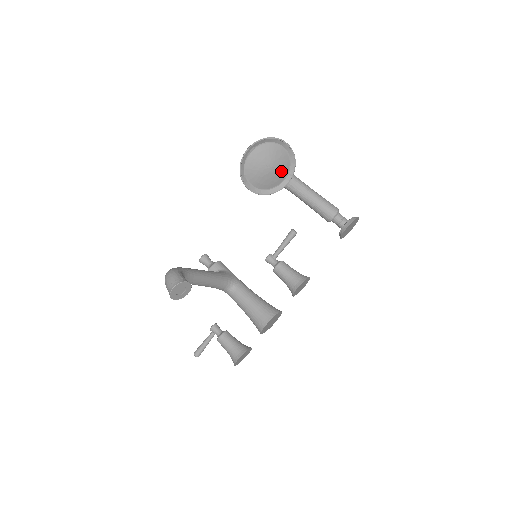
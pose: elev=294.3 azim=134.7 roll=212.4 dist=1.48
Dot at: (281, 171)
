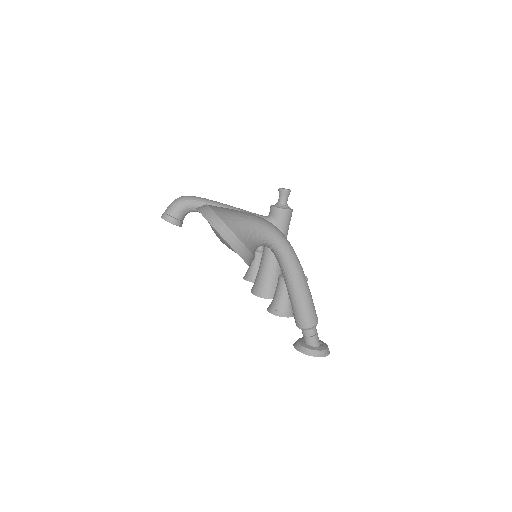
Dot at: occluded
